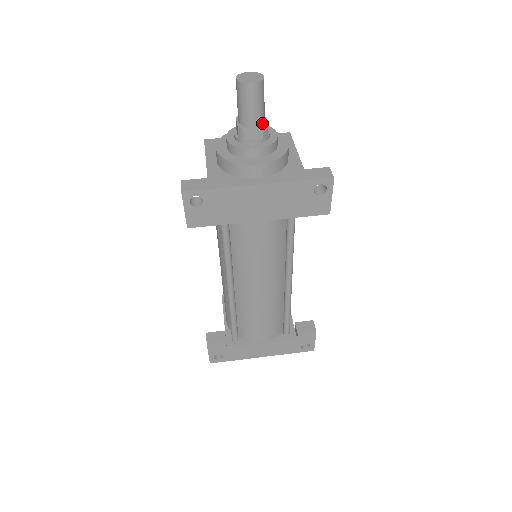
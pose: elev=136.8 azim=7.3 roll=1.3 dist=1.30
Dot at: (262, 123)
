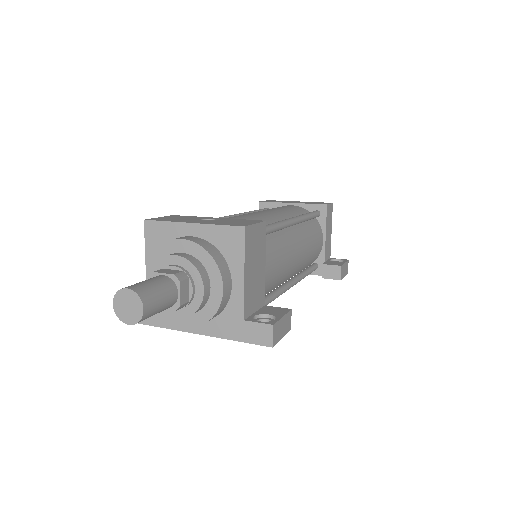
Dot at: (174, 304)
